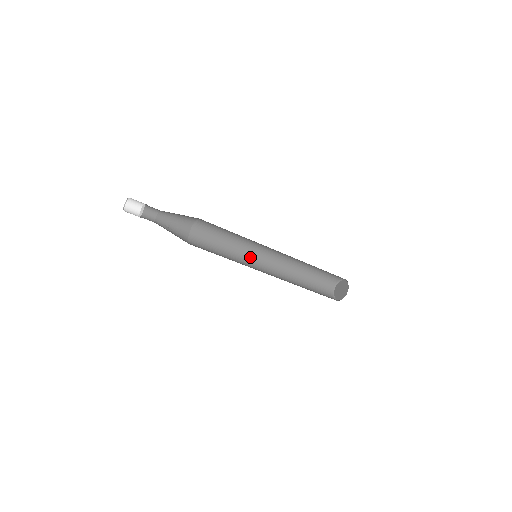
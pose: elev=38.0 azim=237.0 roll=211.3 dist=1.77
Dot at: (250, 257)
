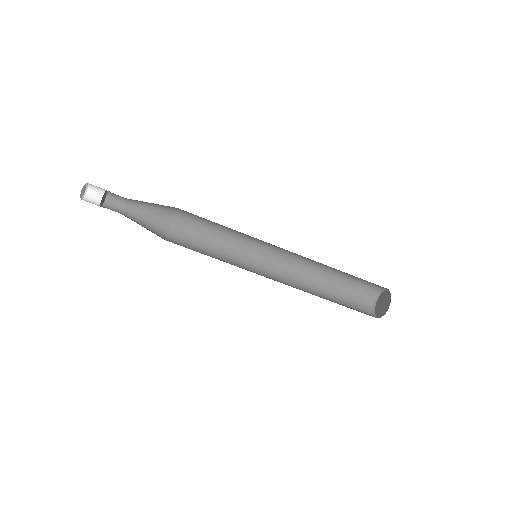
Dot at: (250, 269)
